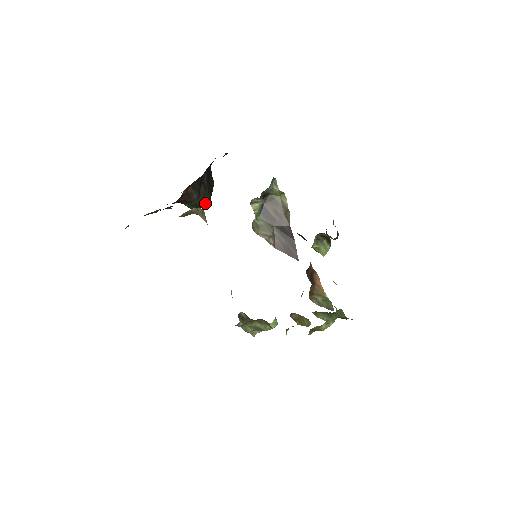
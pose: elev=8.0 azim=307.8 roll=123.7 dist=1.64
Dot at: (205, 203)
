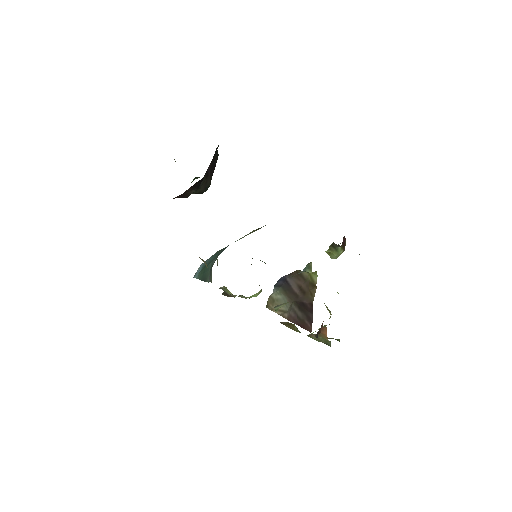
Dot at: (204, 190)
